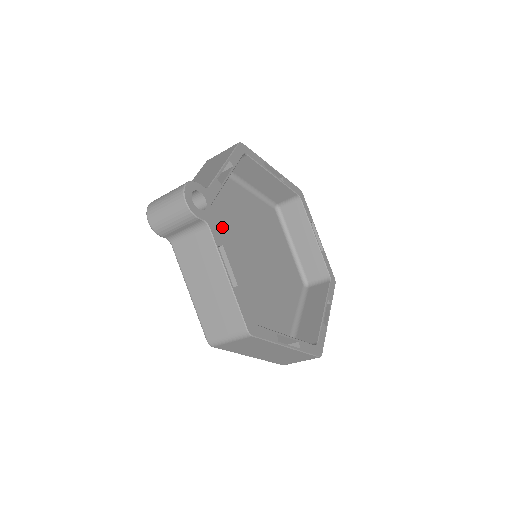
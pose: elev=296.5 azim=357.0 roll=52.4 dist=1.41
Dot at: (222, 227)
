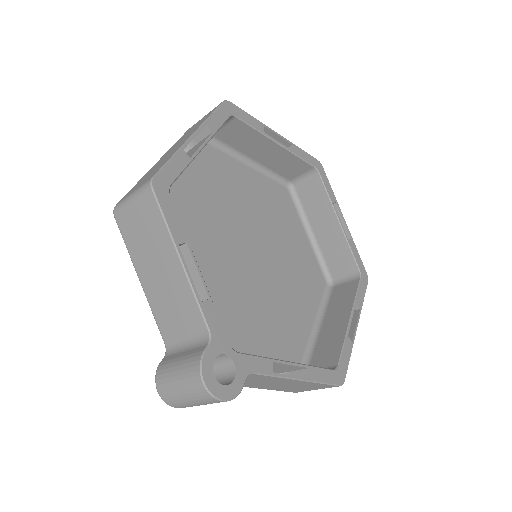
Dot at: (212, 283)
